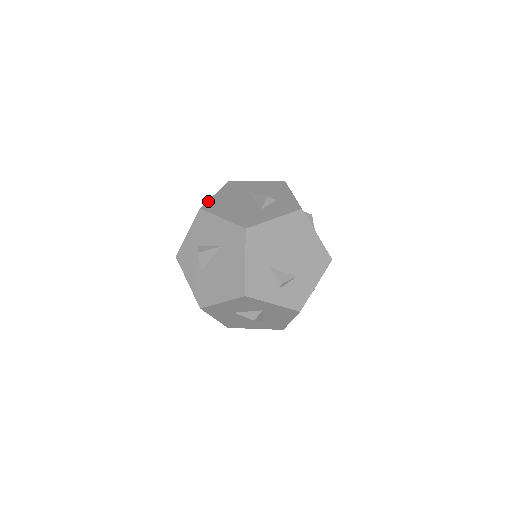
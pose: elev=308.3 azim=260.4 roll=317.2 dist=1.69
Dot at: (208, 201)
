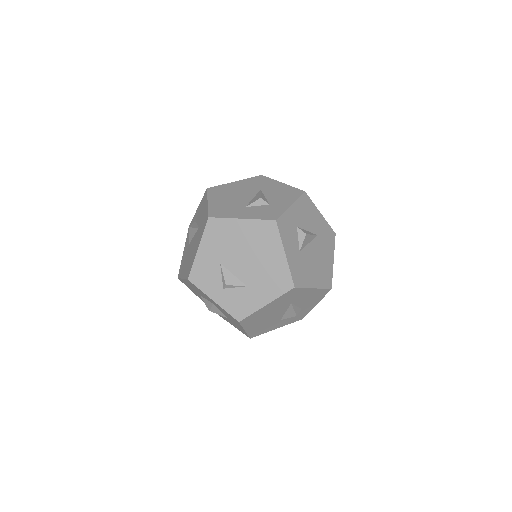
Dot at: (221, 185)
